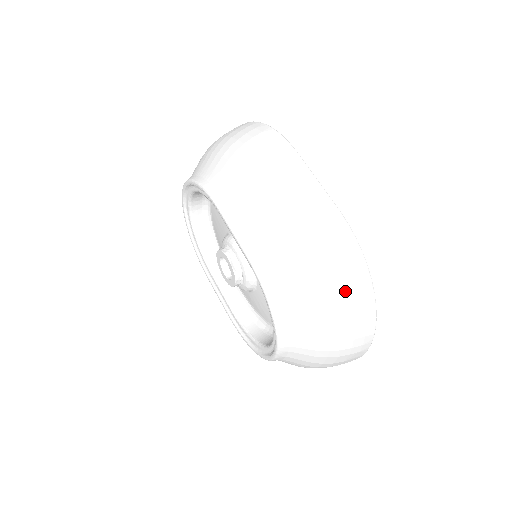
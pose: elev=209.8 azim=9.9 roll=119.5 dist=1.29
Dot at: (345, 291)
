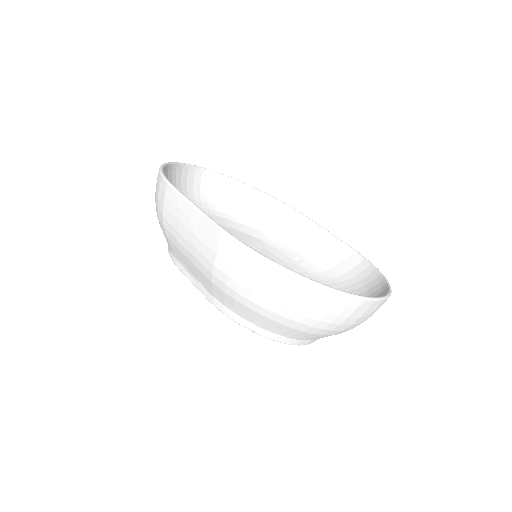
Dot at: (268, 292)
